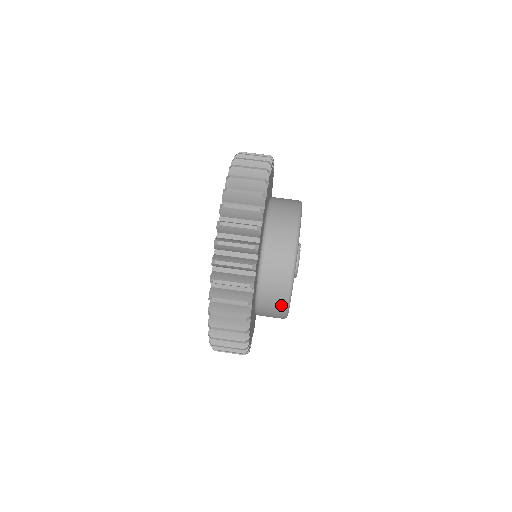
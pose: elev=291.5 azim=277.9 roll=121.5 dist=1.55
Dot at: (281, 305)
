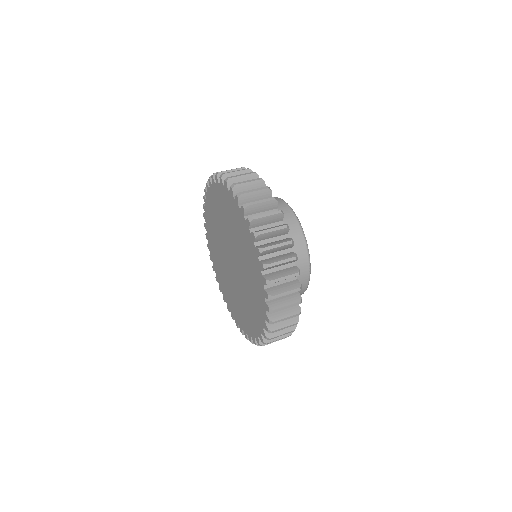
Dot at: (303, 253)
